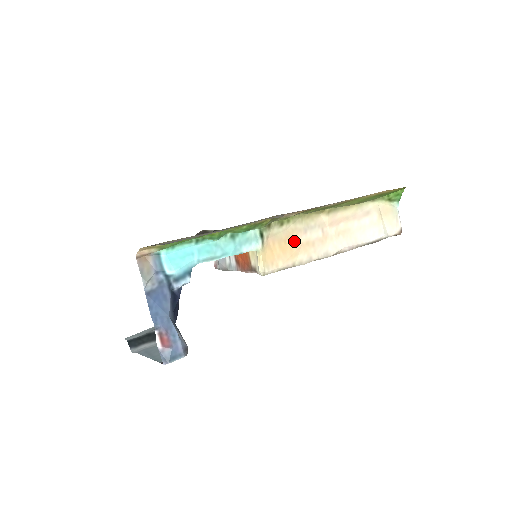
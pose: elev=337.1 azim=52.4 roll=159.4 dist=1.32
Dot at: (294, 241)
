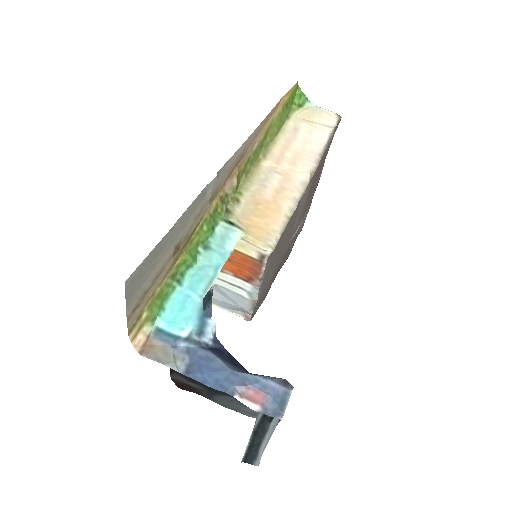
Dot at: (264, 202)
